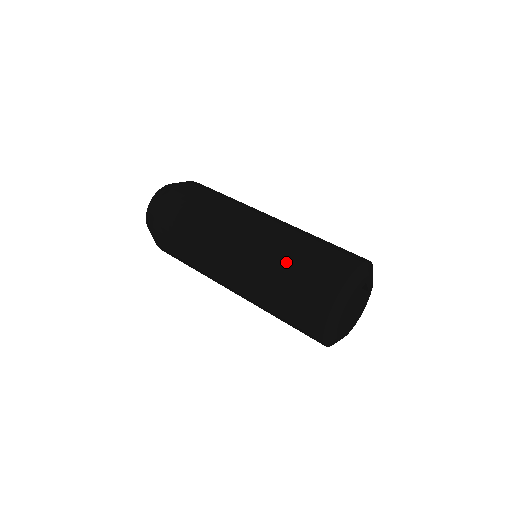
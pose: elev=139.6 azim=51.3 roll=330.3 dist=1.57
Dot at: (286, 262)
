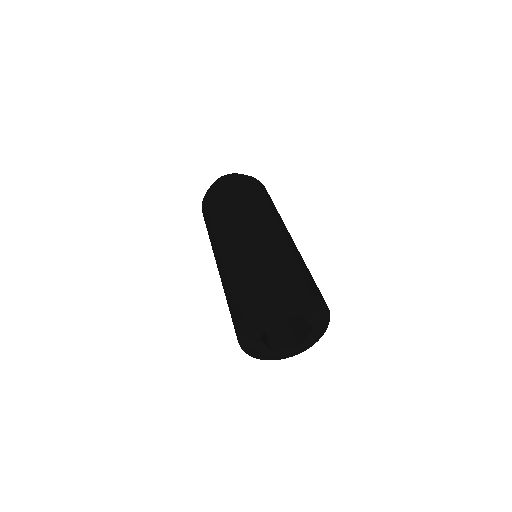
Dot at: (245, 263)
